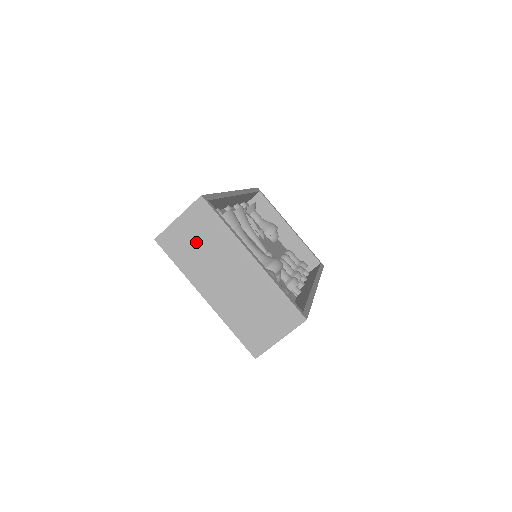
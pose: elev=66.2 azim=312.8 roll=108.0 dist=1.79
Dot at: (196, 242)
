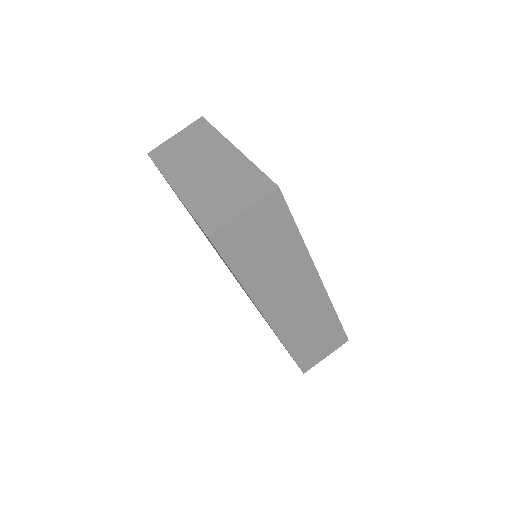
Dot at: (184, 147)
